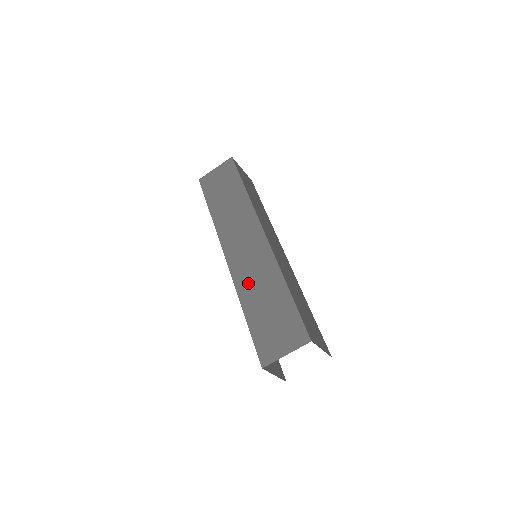
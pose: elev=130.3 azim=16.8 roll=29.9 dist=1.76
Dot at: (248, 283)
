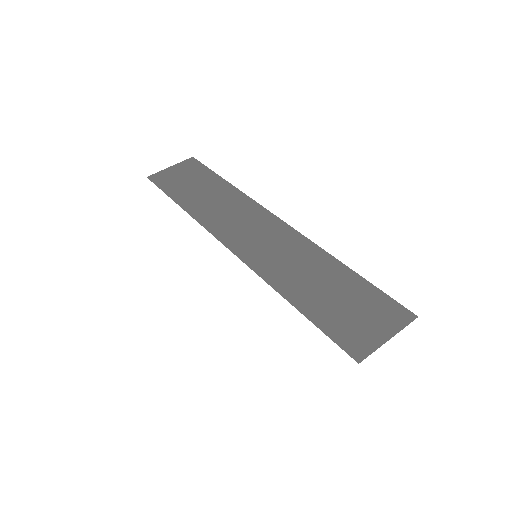
Dot at: (279, 268)
